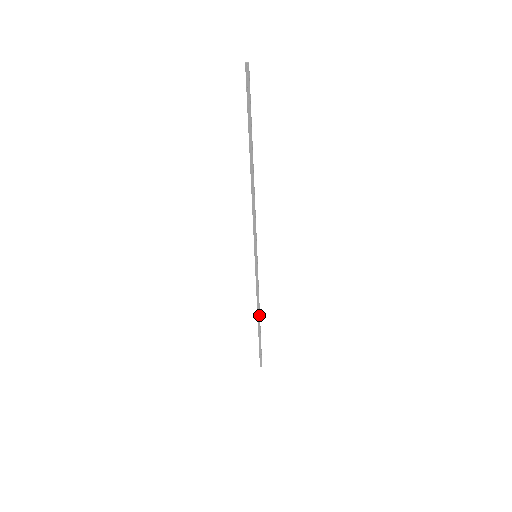
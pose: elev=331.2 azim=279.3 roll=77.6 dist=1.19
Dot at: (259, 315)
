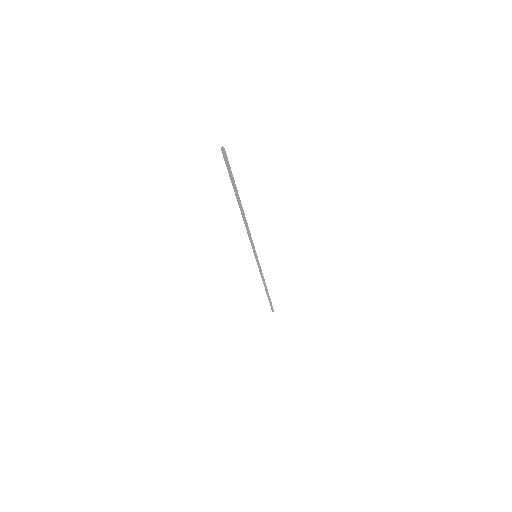
Dot at: (266, 286)
